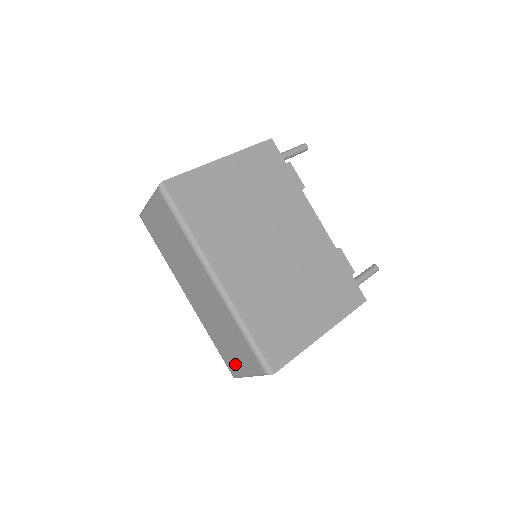
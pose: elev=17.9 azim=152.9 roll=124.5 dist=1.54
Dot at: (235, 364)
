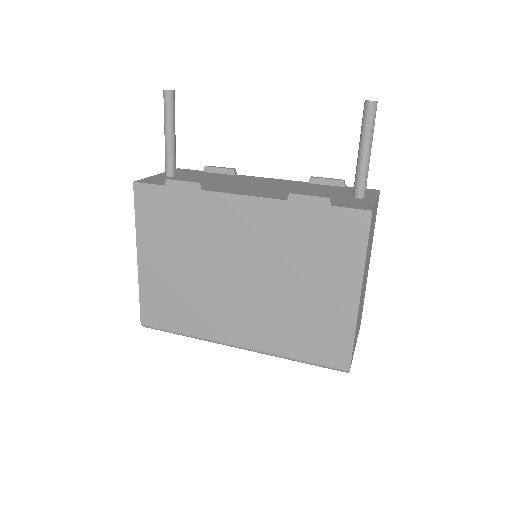
Dot at: occluded
